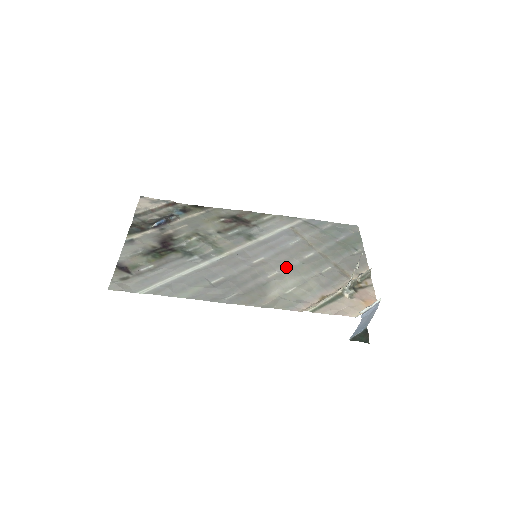
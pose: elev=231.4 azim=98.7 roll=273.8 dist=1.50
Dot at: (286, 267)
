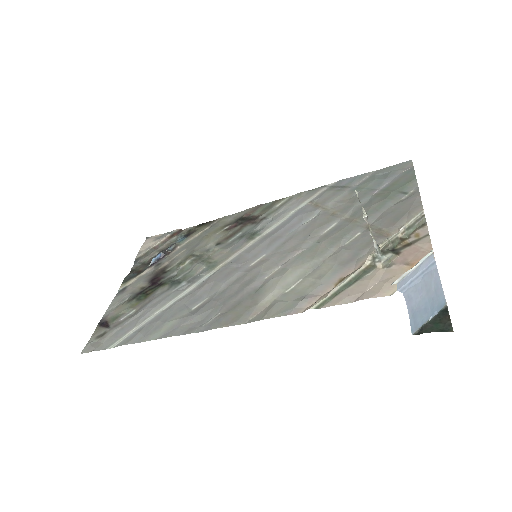
Dot at: (292, 256)
